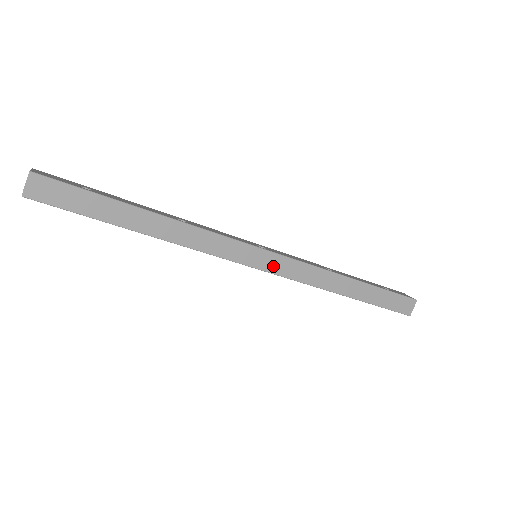
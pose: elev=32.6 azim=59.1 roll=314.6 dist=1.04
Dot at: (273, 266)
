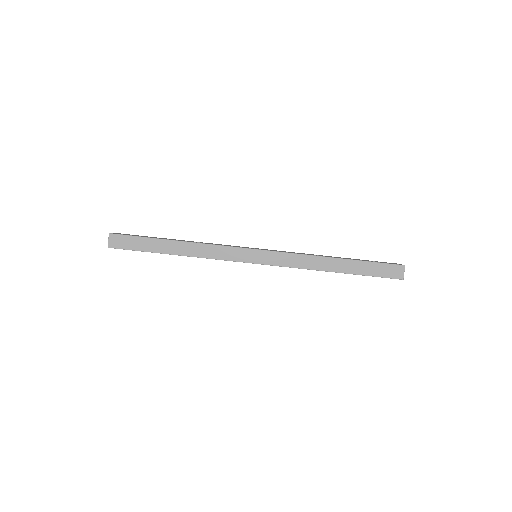
Dot at: (267, 260)
